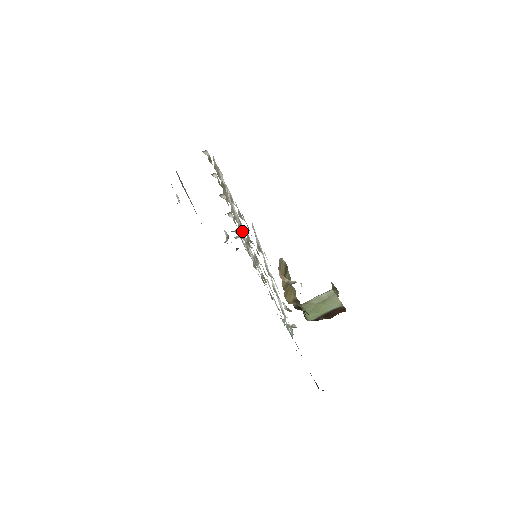
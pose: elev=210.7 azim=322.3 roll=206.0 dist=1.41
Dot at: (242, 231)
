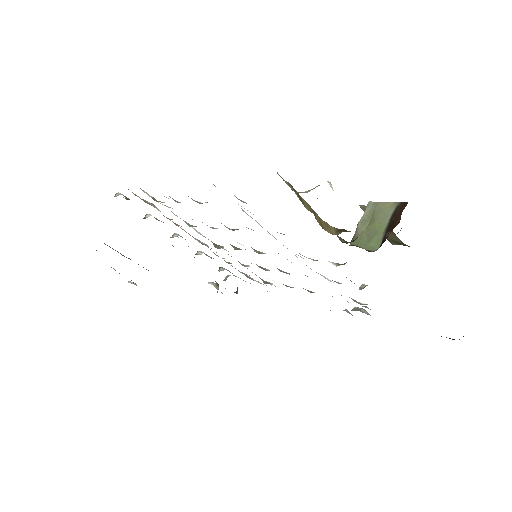
Dot at: (220, 246)
